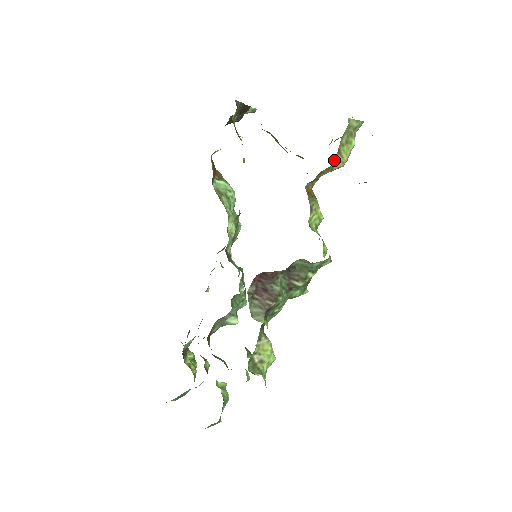
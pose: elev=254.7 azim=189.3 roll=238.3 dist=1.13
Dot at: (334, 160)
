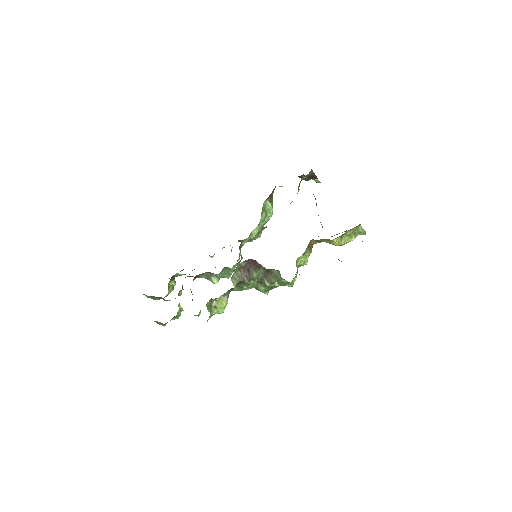
Dot at: (335, 239)
